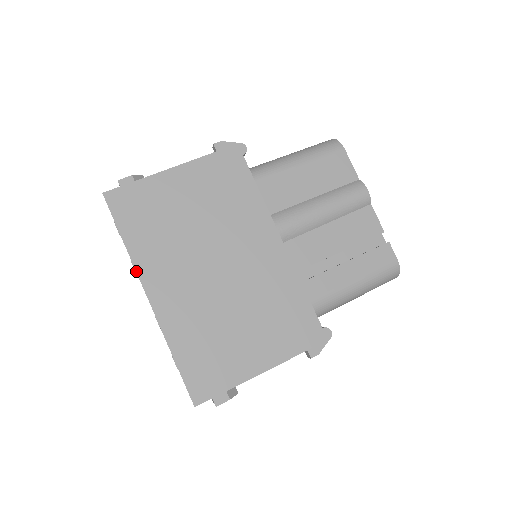
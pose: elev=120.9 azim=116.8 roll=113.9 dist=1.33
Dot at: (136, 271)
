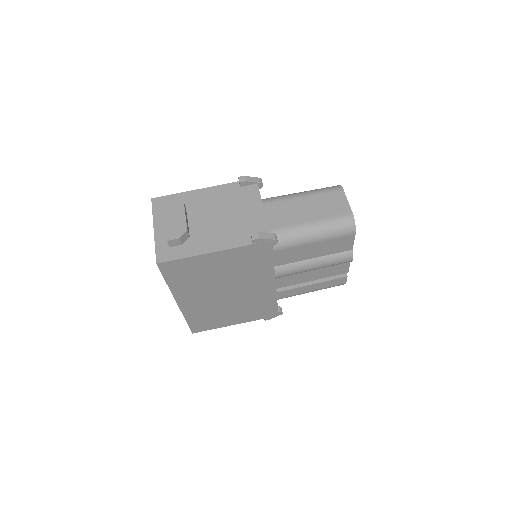
Dot at: occluded
